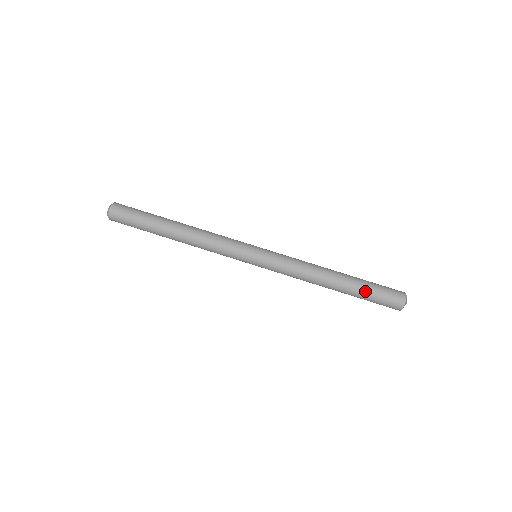
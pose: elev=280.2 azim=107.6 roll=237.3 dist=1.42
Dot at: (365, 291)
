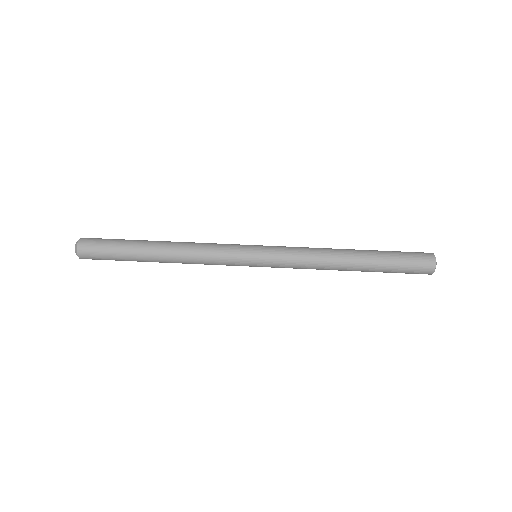
Dot at: (388, 256)
